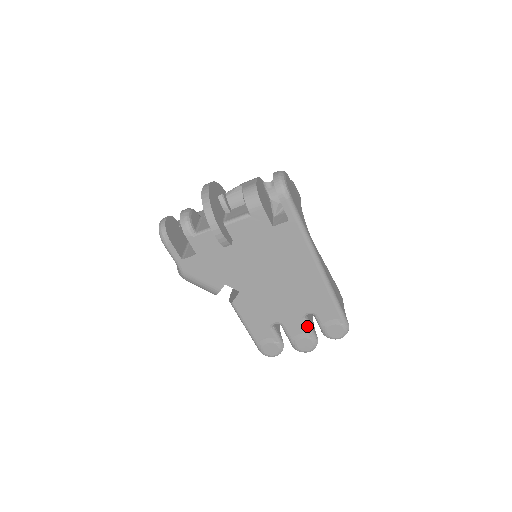
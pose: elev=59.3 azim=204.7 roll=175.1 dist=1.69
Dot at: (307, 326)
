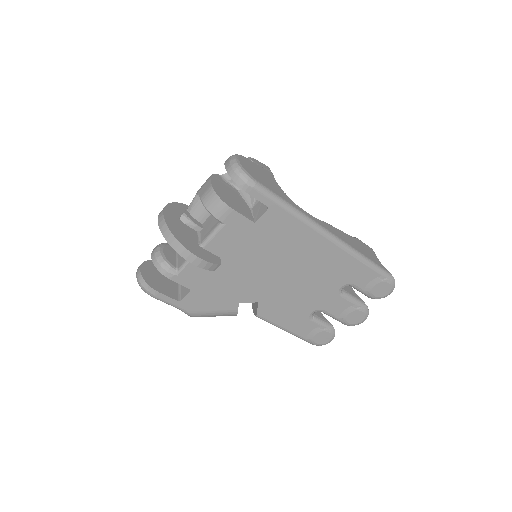
Dot at: (348, 299)
